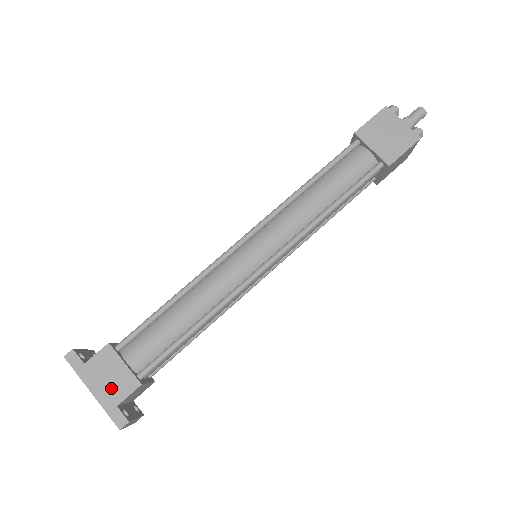
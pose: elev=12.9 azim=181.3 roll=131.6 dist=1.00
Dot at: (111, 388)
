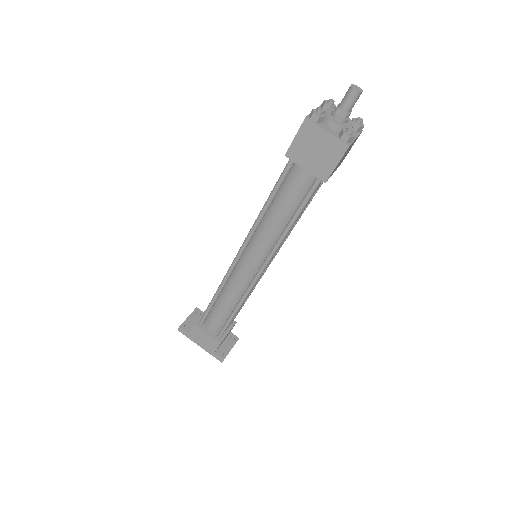
Dot at: (207, 345)
